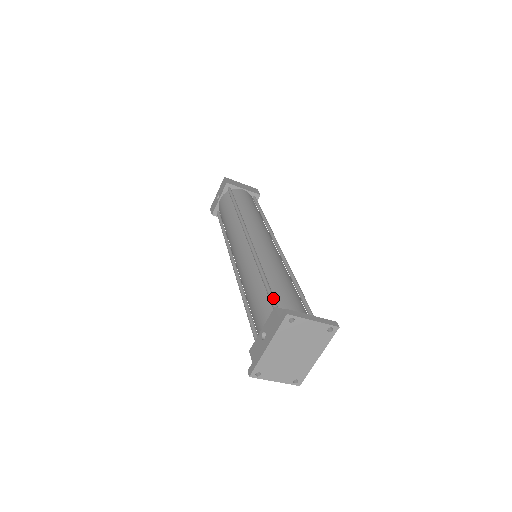
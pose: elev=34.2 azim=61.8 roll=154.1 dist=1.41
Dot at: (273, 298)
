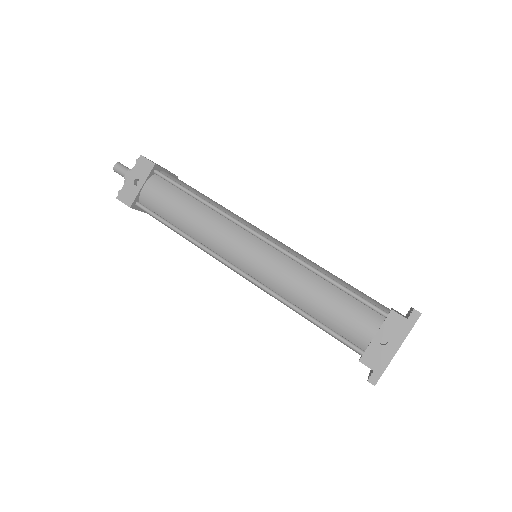
Dot at: (368, 301)
